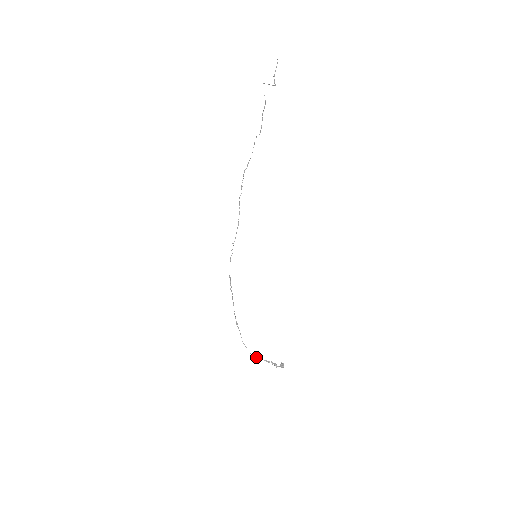
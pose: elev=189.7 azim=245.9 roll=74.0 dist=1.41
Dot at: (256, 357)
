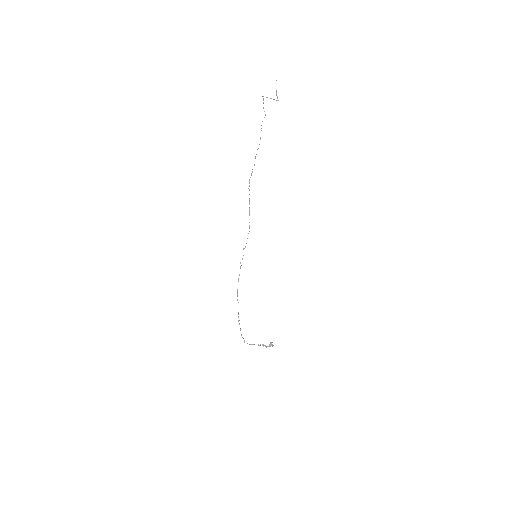
Dot at: occluded
